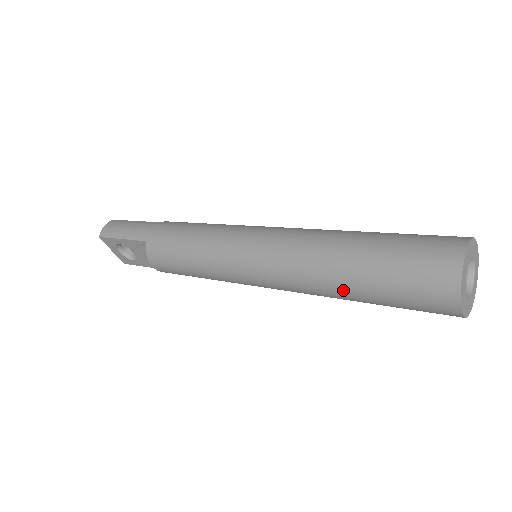
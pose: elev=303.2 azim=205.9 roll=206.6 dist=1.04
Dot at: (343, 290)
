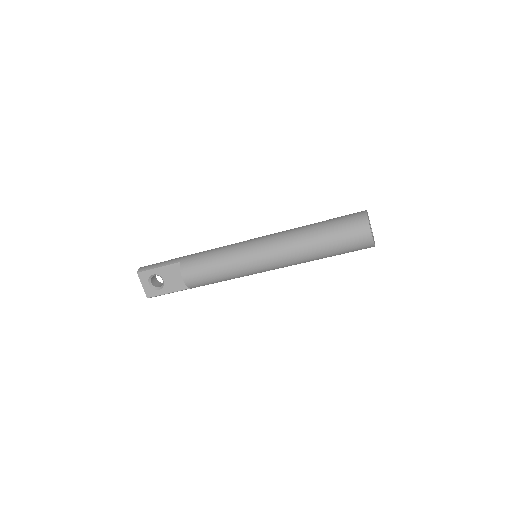
Dot at: (314, 244)
